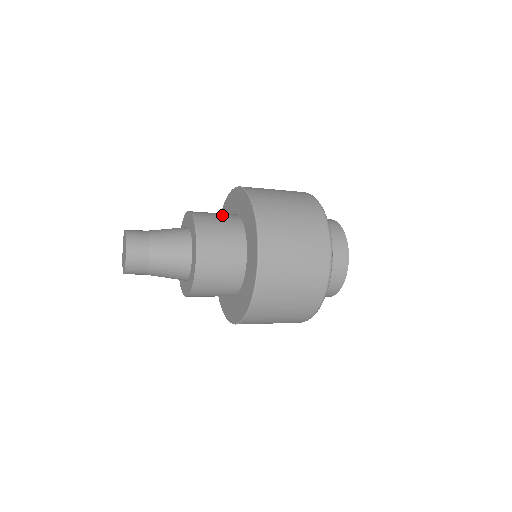
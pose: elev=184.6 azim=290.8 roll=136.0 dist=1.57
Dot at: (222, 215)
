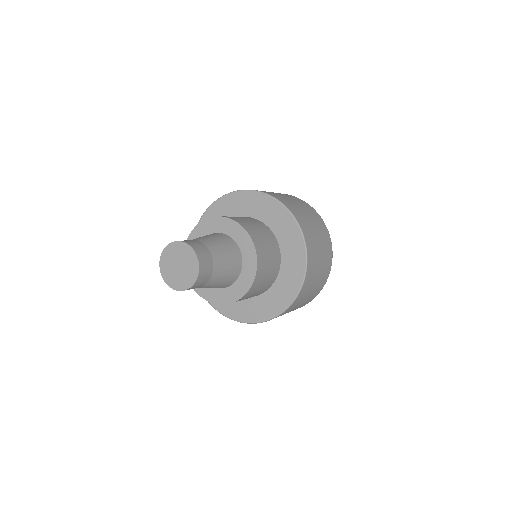
Dot at: occluded
